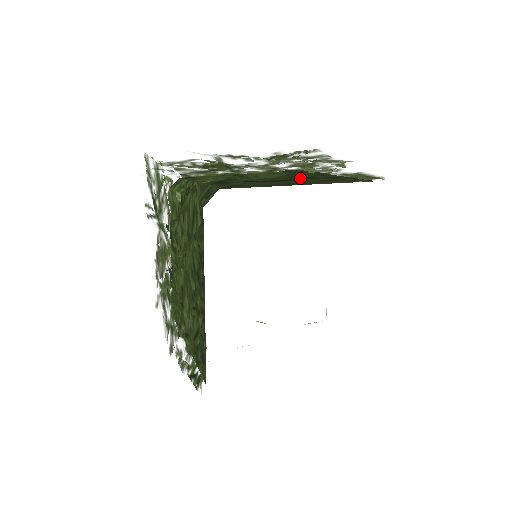
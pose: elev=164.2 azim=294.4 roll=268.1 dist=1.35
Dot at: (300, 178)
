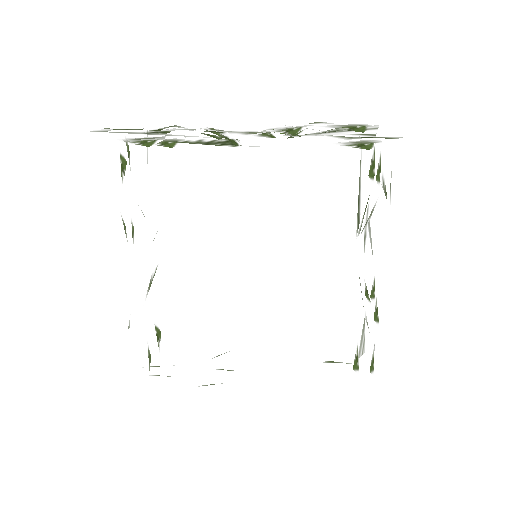
Dot at: occluded
